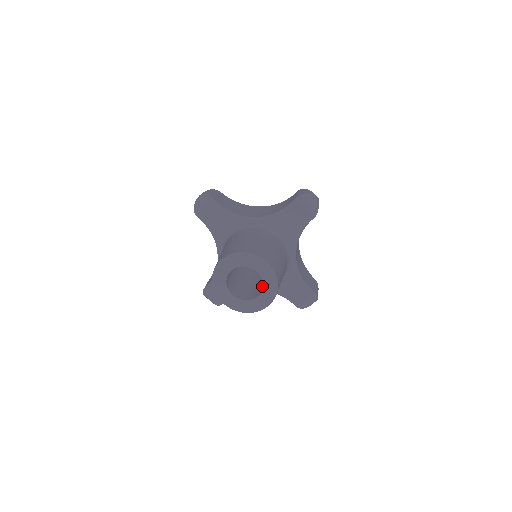
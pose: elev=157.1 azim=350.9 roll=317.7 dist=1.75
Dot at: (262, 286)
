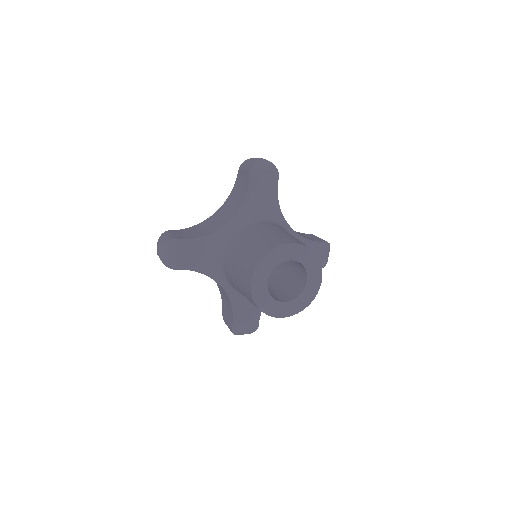
Dot at: (298, 271)
